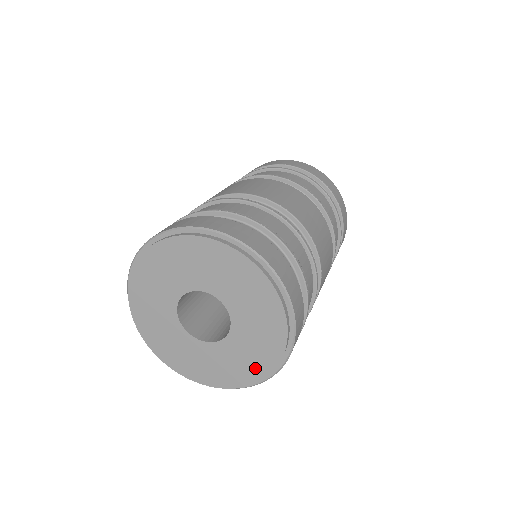
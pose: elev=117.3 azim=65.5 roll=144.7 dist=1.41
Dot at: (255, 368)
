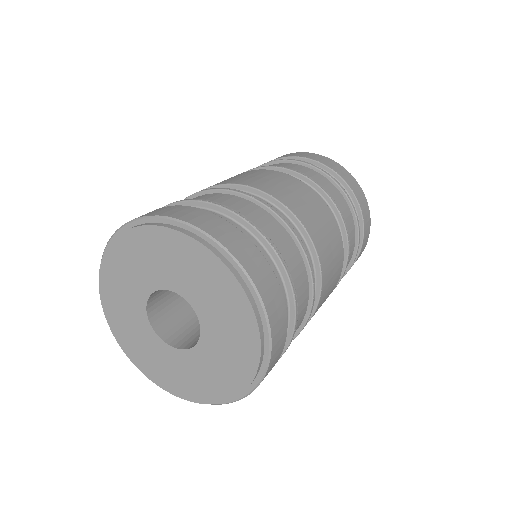
Dot at: (166, 380)
